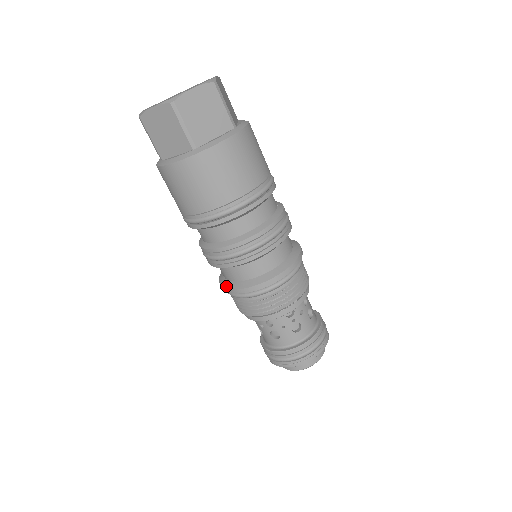
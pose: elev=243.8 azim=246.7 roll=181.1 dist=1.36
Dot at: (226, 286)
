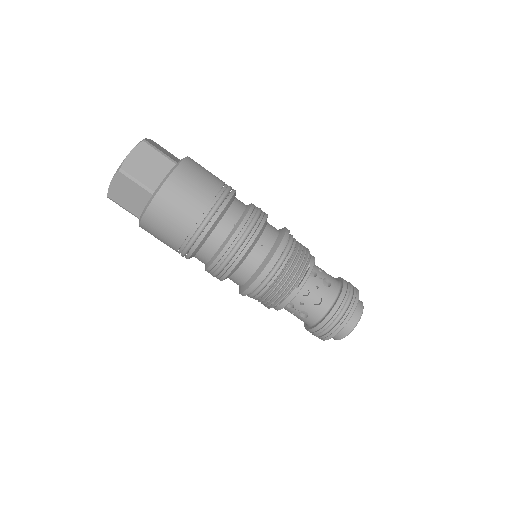
Dot at: occluded
